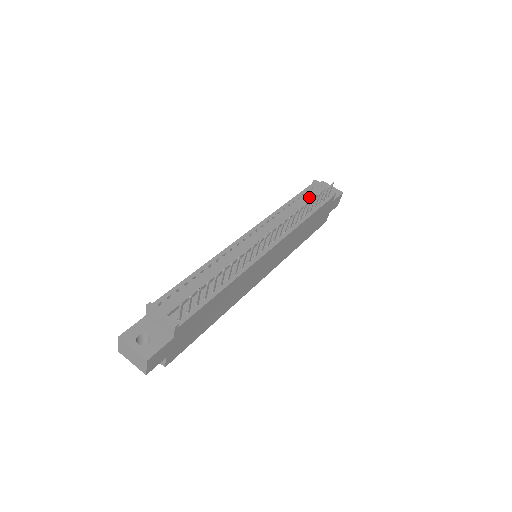
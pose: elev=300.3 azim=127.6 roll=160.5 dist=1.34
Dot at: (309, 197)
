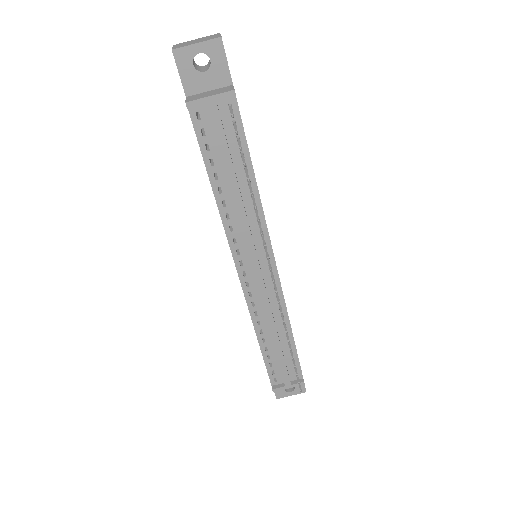
Dot at: (223, 155)
